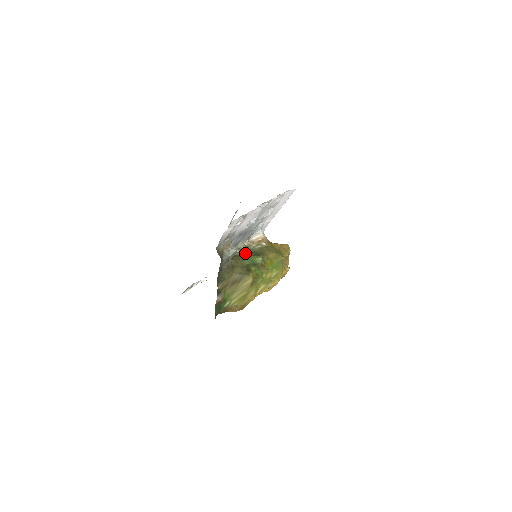
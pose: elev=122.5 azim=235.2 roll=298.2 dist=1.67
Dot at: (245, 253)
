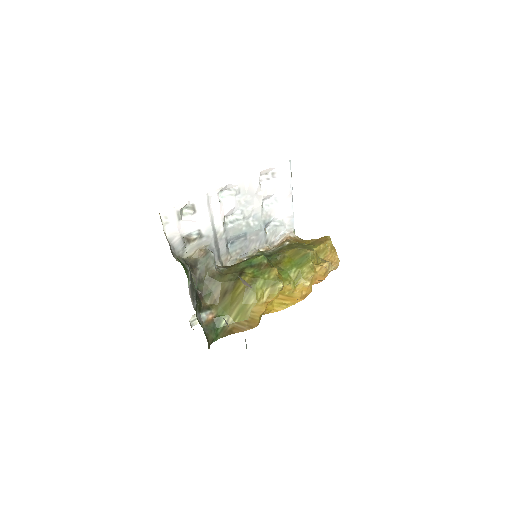
Dot at: (249, 258)
